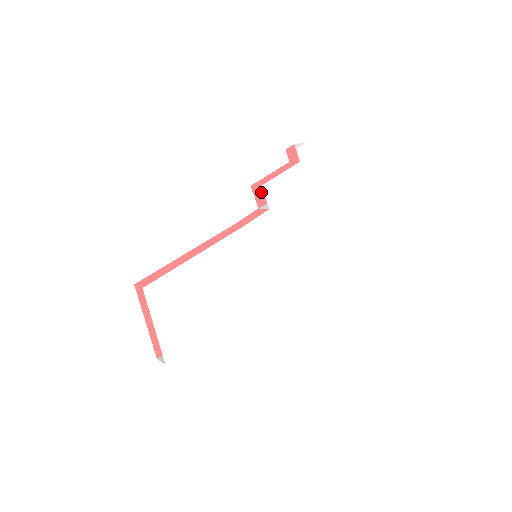
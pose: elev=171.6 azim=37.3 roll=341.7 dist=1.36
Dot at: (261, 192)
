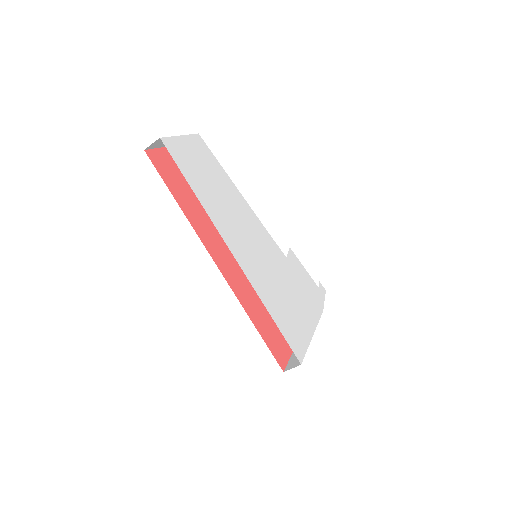
Dot at: occluded
